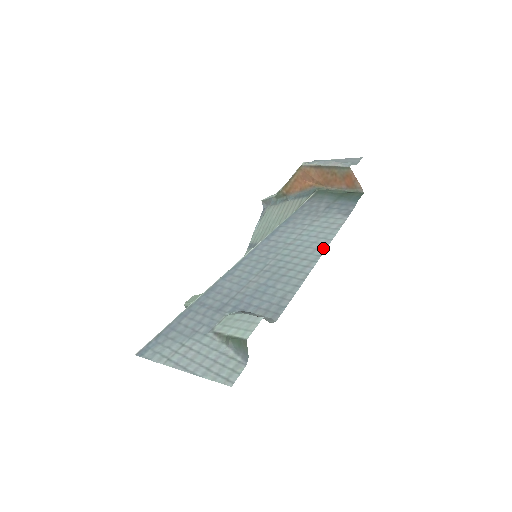
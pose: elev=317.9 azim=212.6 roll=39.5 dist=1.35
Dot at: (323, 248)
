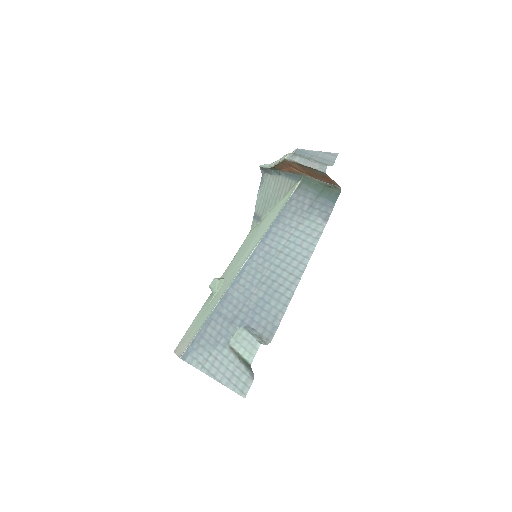
Dot at: (305, 263)
